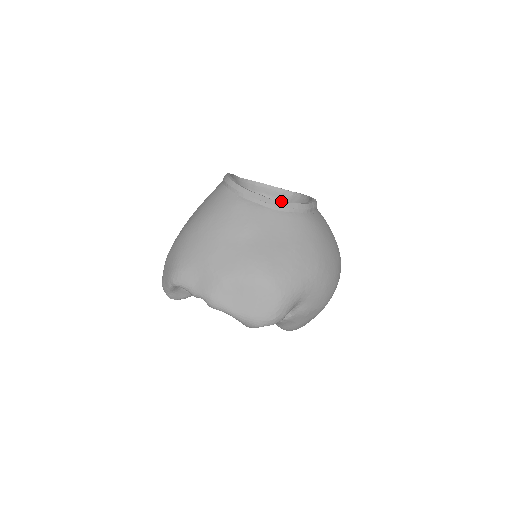
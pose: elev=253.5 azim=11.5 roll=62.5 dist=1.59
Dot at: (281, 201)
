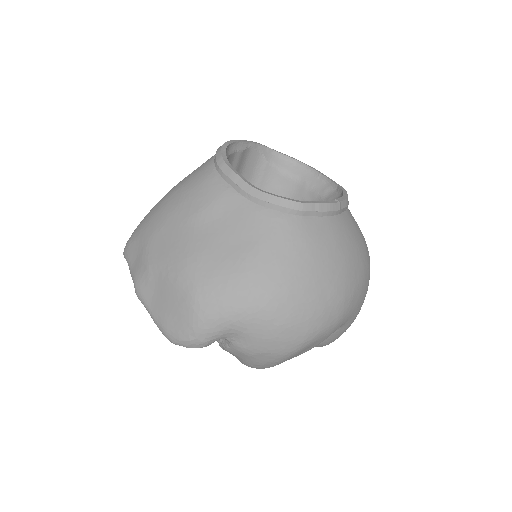
Dot at: (319, 194)
